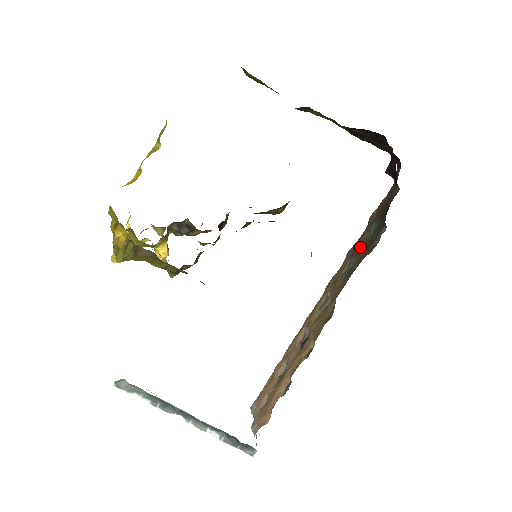
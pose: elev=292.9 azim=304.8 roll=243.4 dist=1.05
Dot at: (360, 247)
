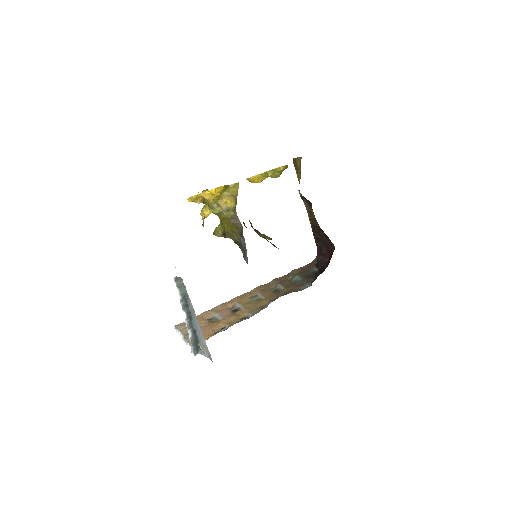
Dot at: (286, 282)
